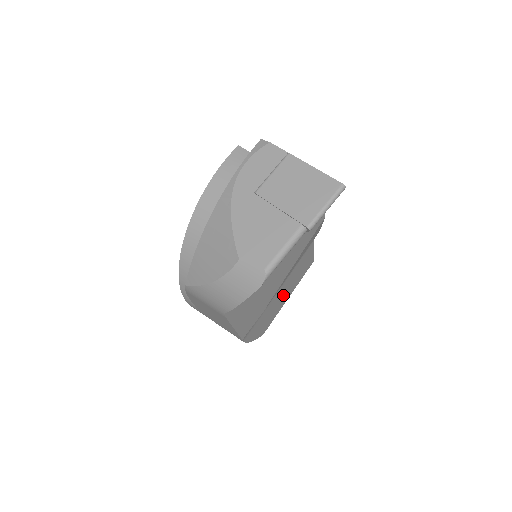
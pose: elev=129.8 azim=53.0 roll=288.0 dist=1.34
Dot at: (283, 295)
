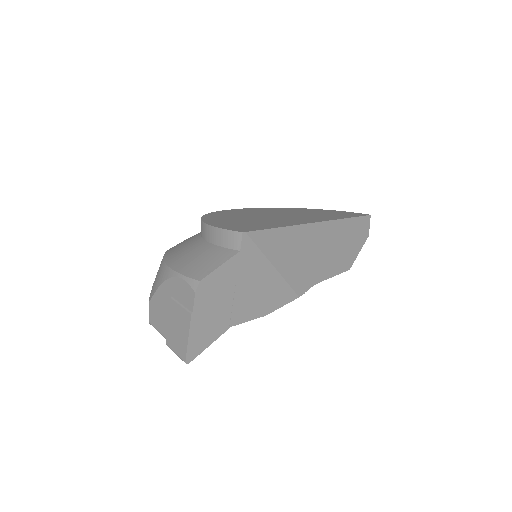
Dot at: occluded
